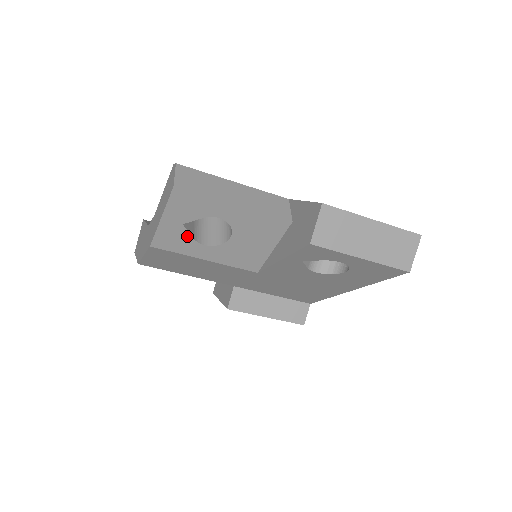
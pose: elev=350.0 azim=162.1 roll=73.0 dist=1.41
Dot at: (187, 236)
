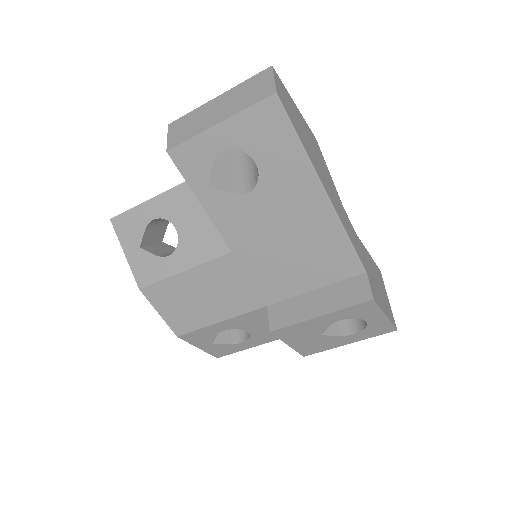
Dot at: (151, 257)
